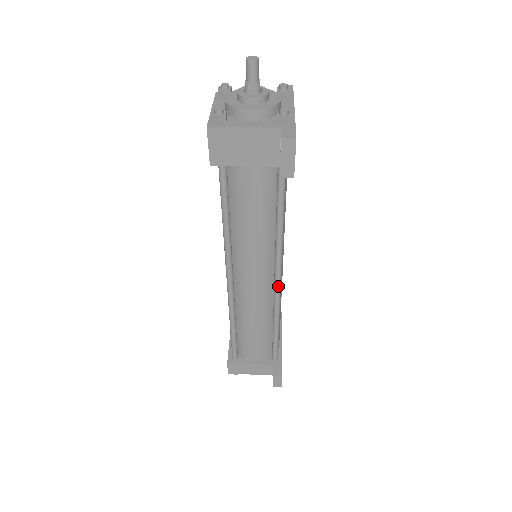
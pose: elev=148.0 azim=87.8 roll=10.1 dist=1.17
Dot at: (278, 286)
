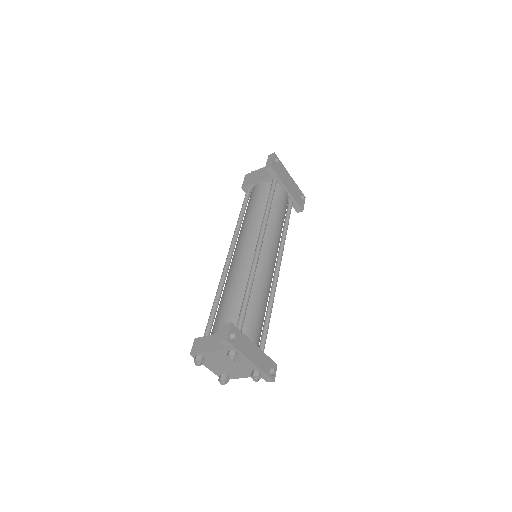
Dot at: (257, 248)
